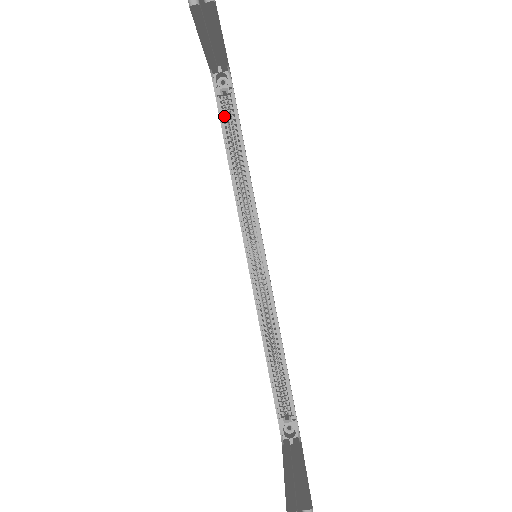
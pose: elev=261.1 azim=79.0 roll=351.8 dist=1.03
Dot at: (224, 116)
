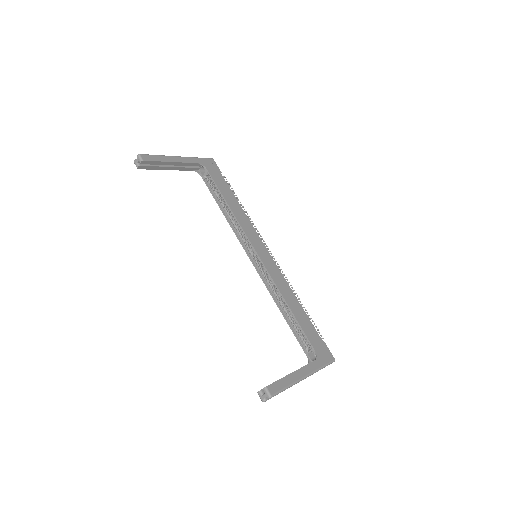
Dot at: (212, 188)
